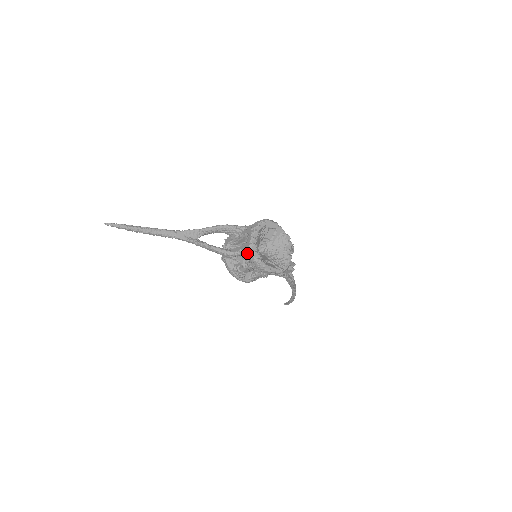
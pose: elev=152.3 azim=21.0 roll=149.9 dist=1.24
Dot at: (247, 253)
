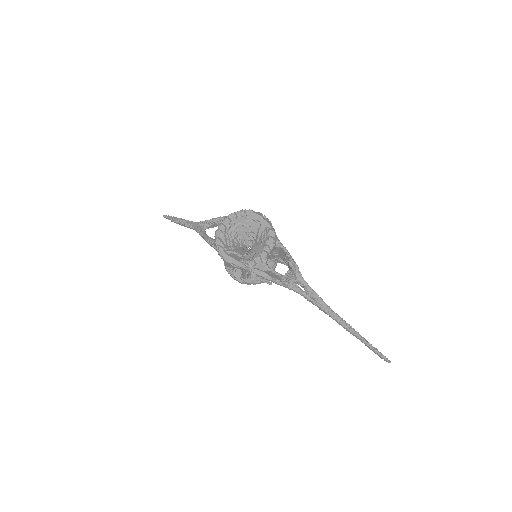
Dot at: occluded
